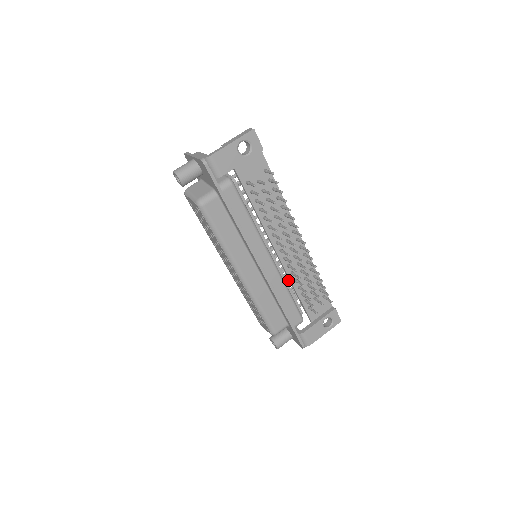
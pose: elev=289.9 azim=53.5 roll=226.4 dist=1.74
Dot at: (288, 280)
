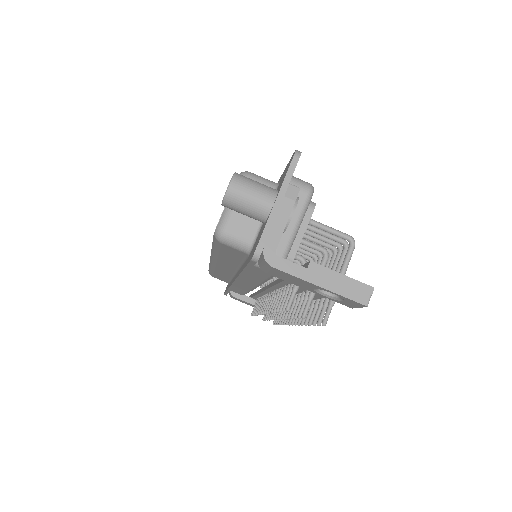
Dot at: occluded
